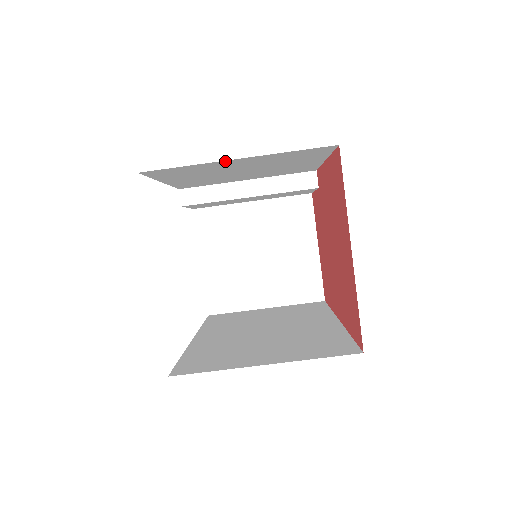
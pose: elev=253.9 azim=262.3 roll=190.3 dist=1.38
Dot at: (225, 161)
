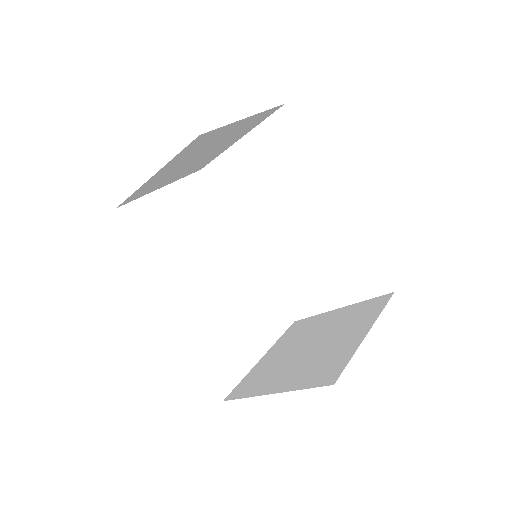
Dot at: occluded
